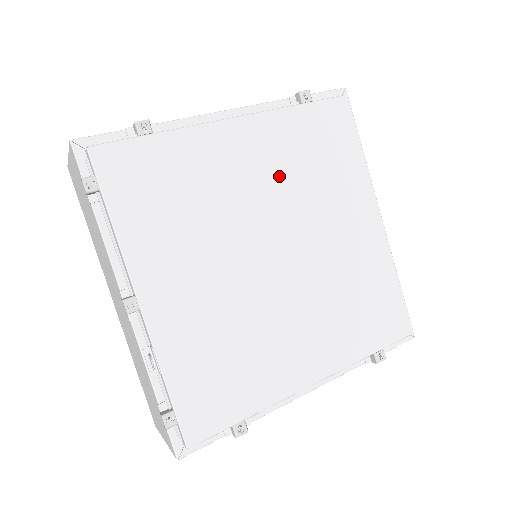
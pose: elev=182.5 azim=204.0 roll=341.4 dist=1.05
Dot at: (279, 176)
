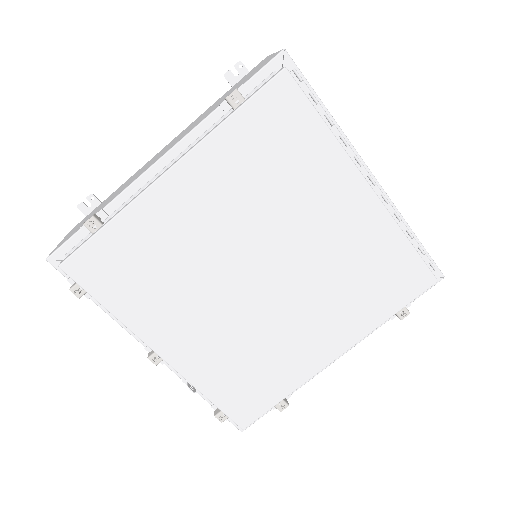
Dot at: (237, 203)
